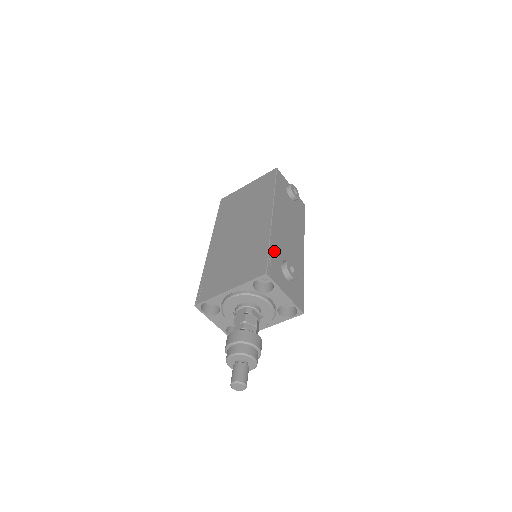
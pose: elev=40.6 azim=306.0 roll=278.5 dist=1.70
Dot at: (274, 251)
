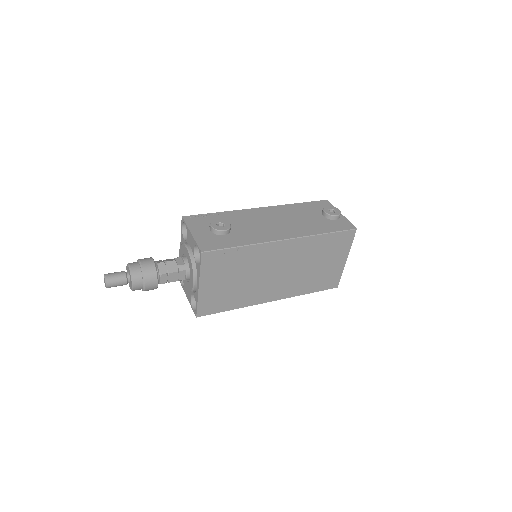
Dot at: (219, 216)
